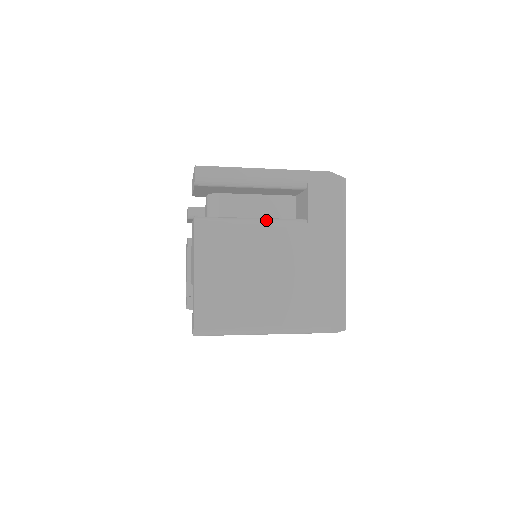
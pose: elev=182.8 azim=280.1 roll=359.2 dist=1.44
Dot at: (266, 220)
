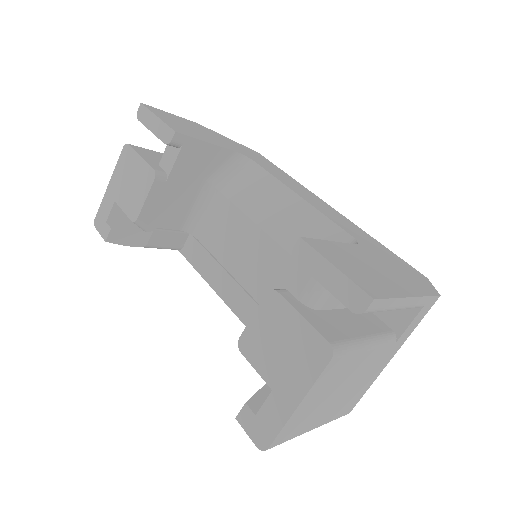
Dot at: (376, 342)
